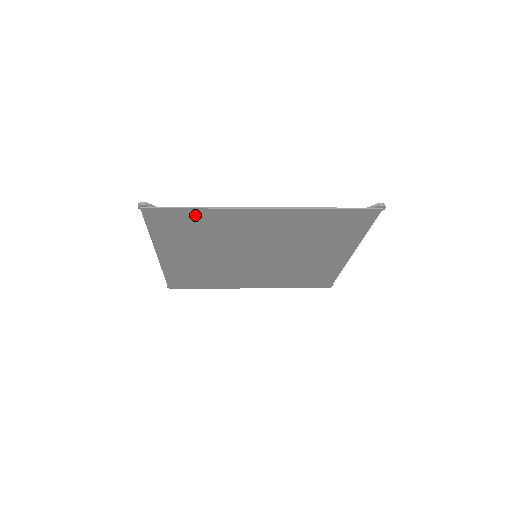
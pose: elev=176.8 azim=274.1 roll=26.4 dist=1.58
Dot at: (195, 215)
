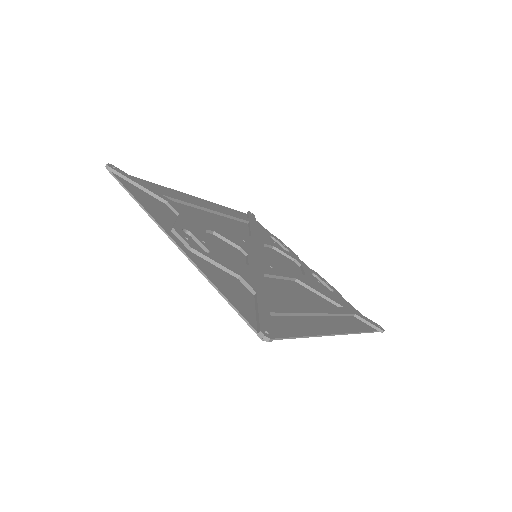
Dot at: (144, 200)
